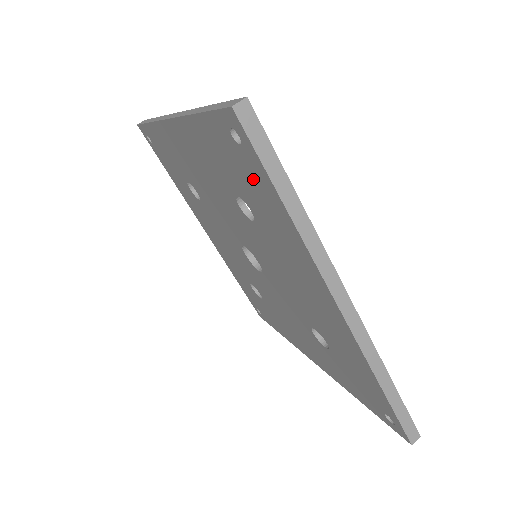
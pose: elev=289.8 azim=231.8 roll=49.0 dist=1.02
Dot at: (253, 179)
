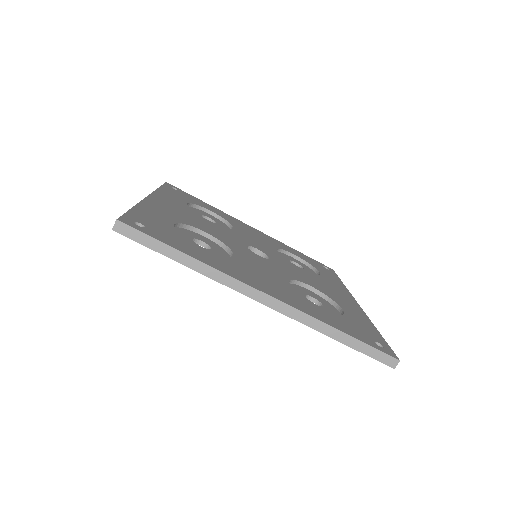
Dot at: occluded
